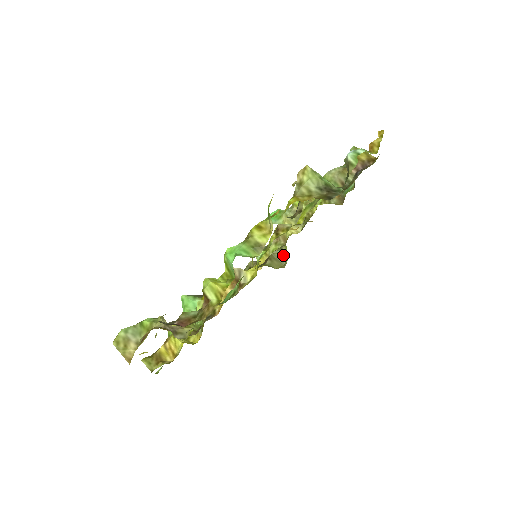
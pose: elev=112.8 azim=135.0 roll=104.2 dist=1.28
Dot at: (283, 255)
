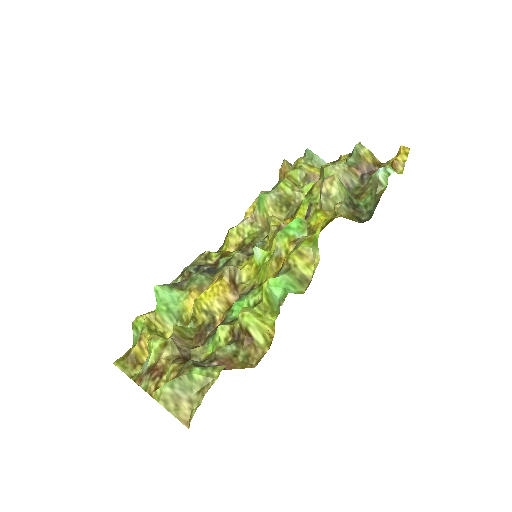
Dot at: occluded
